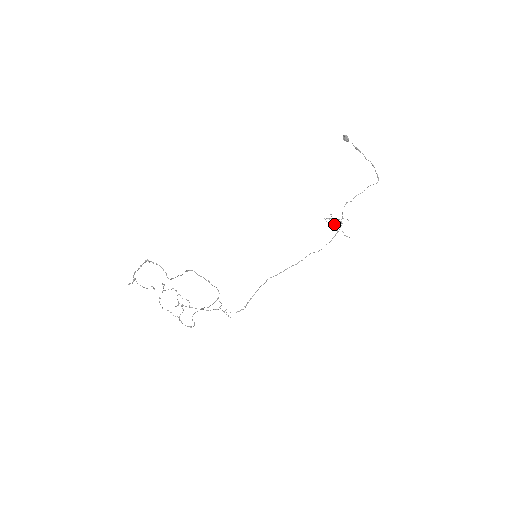
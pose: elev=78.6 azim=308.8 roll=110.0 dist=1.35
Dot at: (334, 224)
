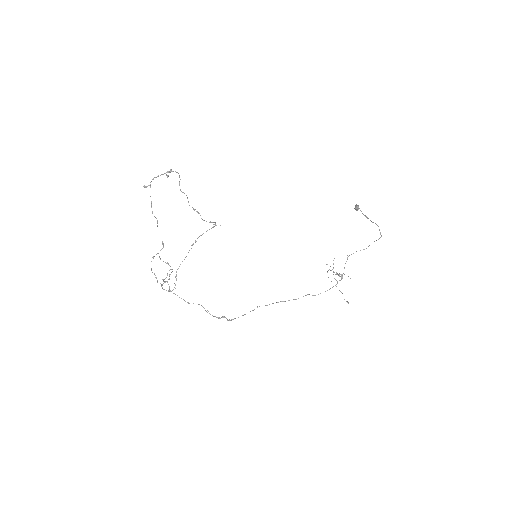
Dot at: occluded
